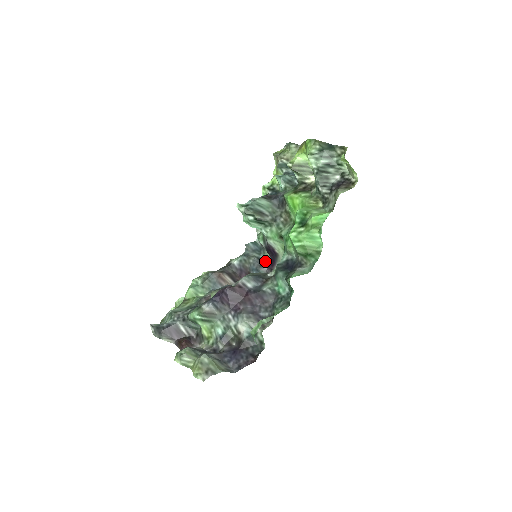
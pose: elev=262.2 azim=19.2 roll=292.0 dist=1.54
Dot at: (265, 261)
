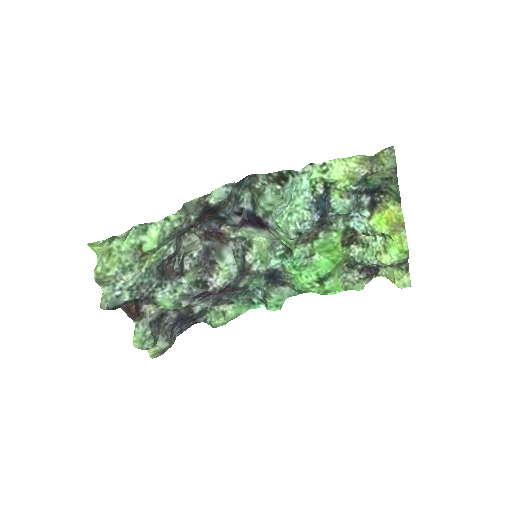
Dot at: (240, 203)
